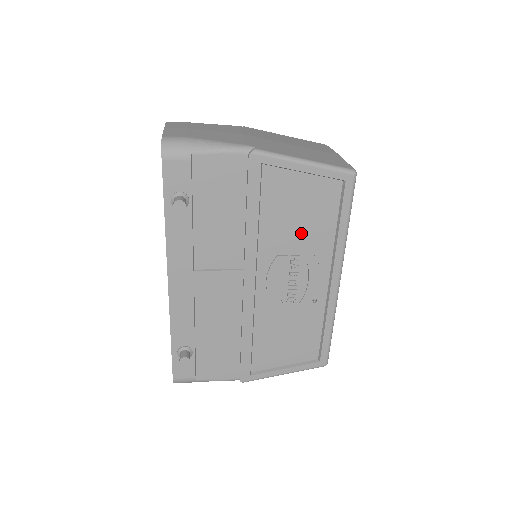
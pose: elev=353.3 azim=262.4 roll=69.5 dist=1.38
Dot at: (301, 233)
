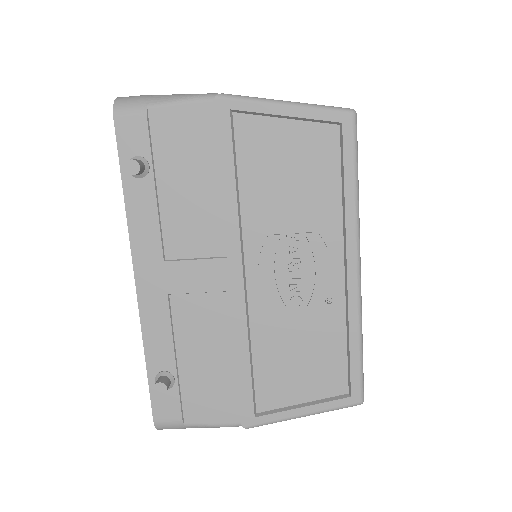
Dot at: (295, 202)
